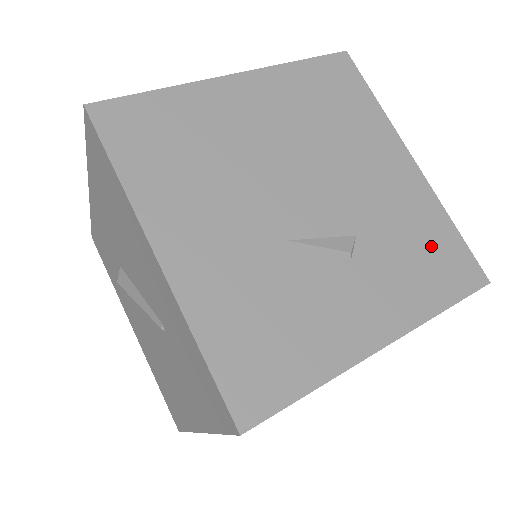
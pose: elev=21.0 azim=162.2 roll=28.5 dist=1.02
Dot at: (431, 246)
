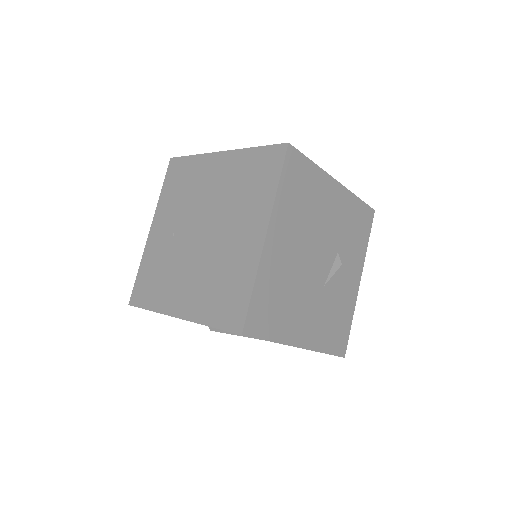
Dot at: (357, 221)
